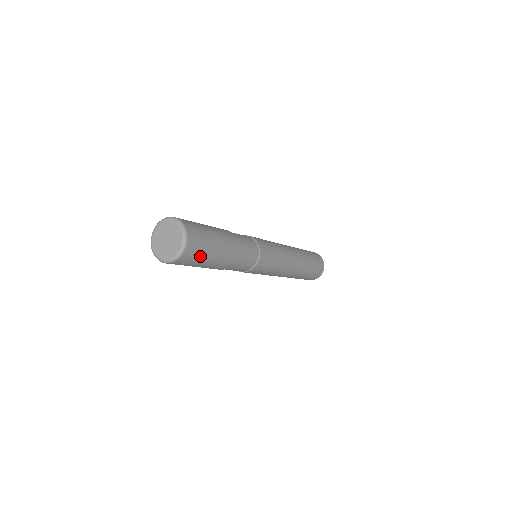
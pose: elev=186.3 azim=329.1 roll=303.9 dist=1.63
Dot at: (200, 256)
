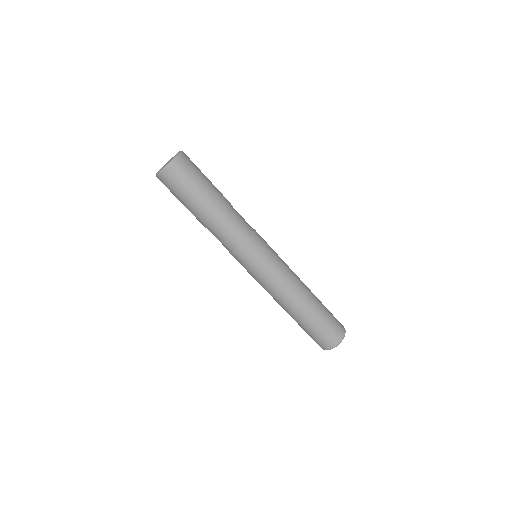
Dot at: (186, 181)
